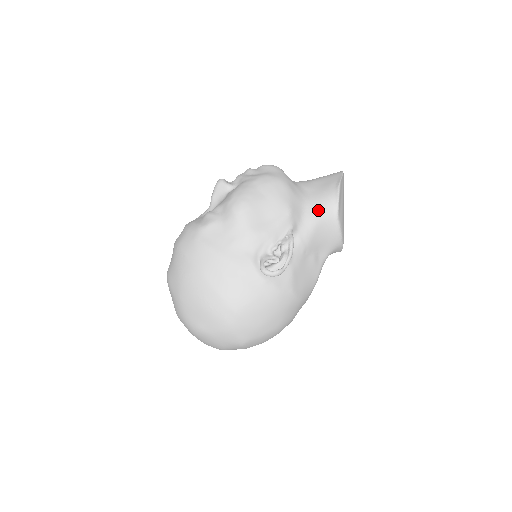
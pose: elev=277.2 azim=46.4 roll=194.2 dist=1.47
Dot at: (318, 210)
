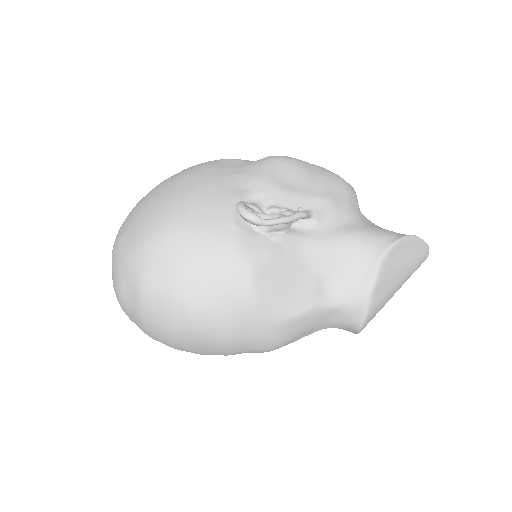
Dot at: (363, 232)
